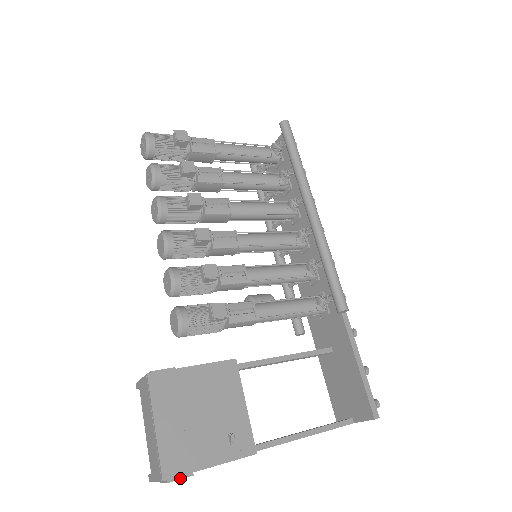
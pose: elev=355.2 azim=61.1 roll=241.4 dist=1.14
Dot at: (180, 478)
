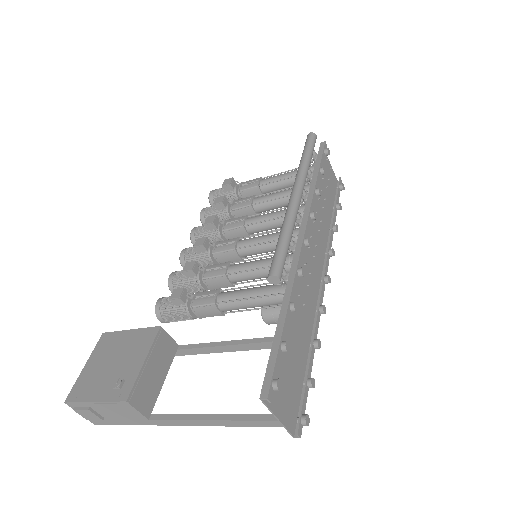
Dot at: (81, 409)
